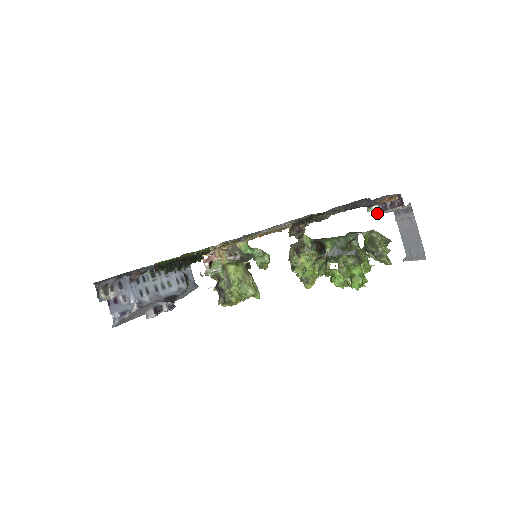
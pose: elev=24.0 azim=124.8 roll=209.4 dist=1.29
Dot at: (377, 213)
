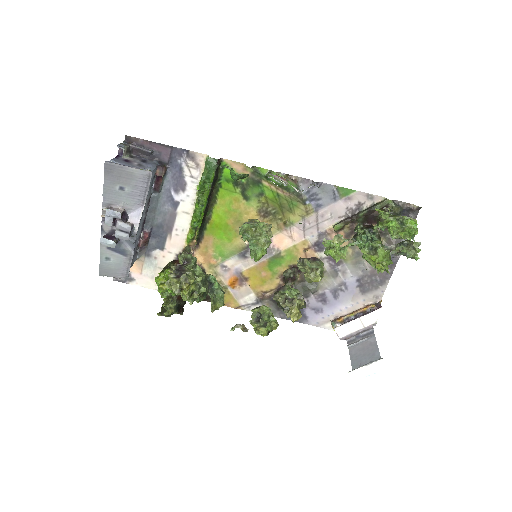
Dot at: (340, 327)
